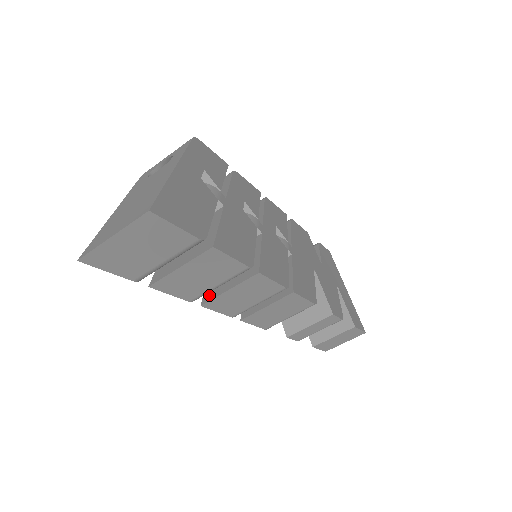
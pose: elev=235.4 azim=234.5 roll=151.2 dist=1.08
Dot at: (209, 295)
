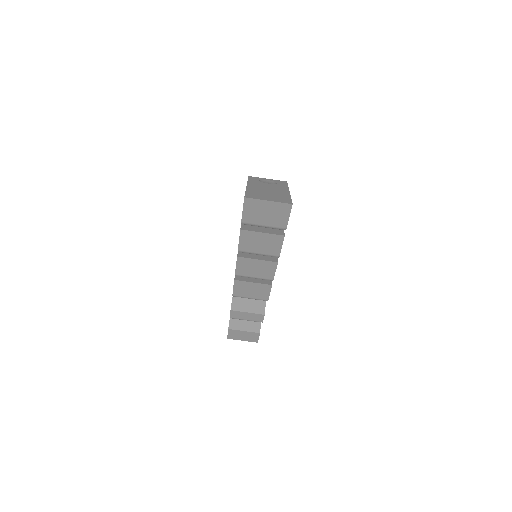
Dot at: (243, 255)
